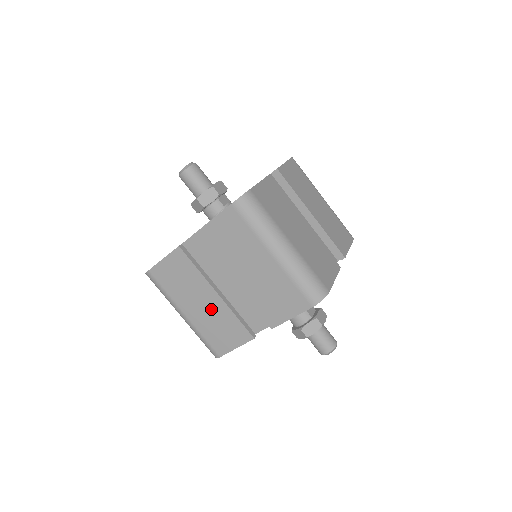
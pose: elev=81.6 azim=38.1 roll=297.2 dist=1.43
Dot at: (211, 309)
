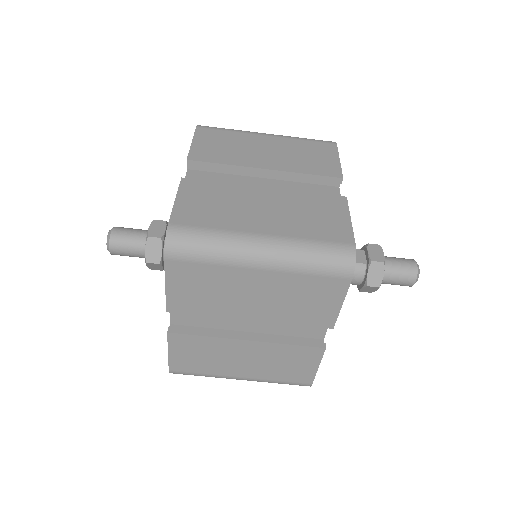
Dot at: (258, 356)
